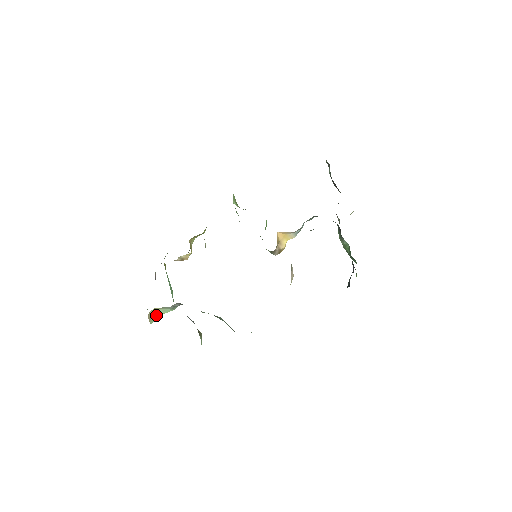
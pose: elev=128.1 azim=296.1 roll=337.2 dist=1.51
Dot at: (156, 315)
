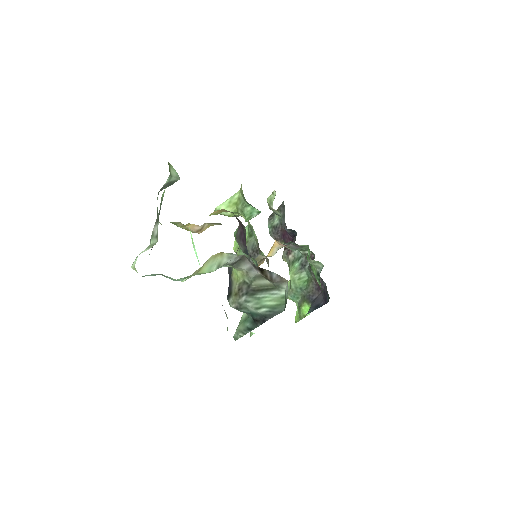
Dot at: (199, 269)
